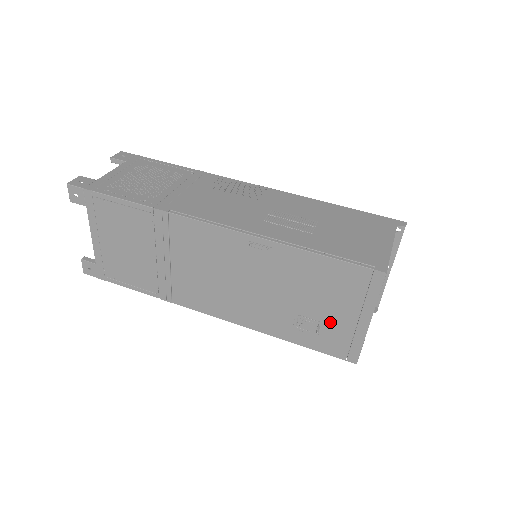
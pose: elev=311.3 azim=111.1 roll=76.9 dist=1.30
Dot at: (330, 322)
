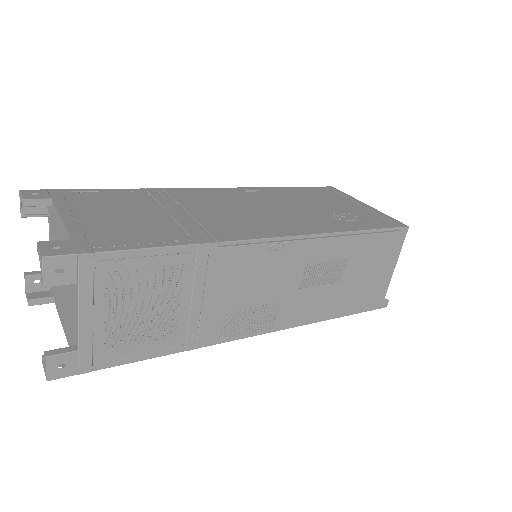
Dot at: (352, 211)
